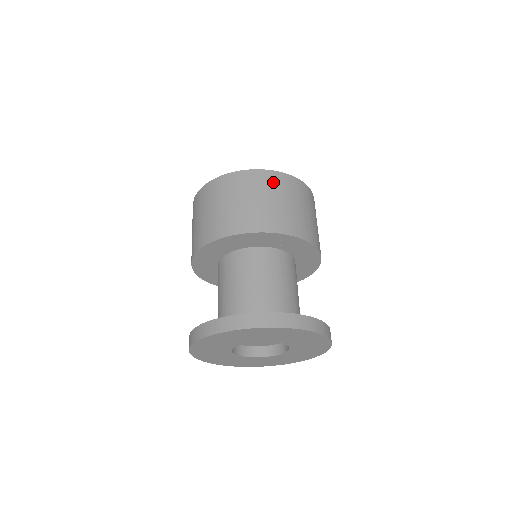
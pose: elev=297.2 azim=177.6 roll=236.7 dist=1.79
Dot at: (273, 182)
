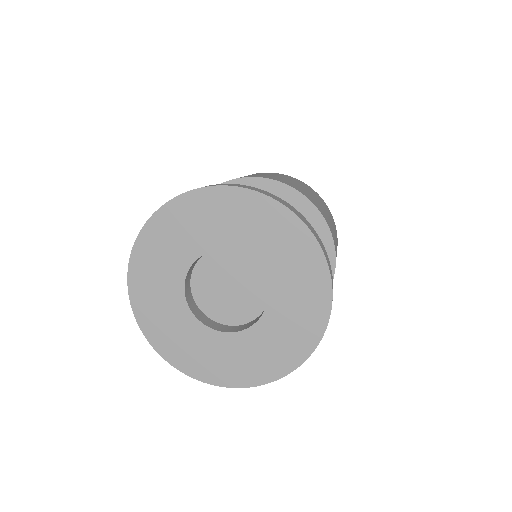
Dot at: occluded
